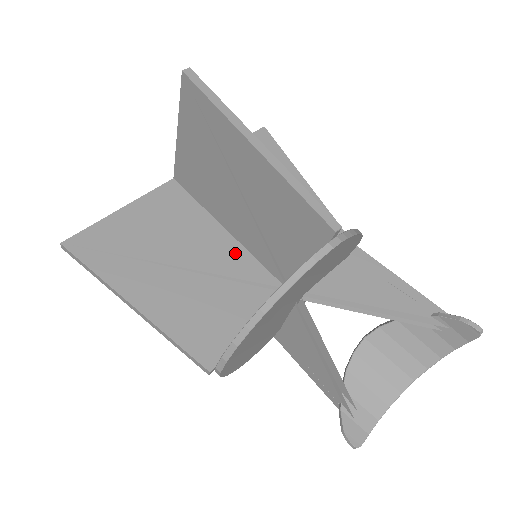
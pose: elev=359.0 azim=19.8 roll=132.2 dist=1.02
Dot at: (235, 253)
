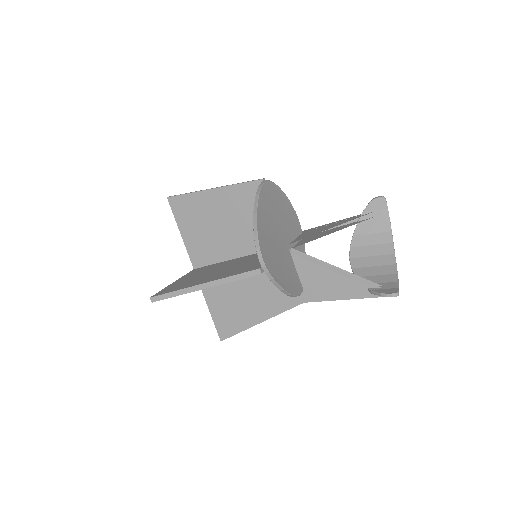
Dot at: (243, 258)
